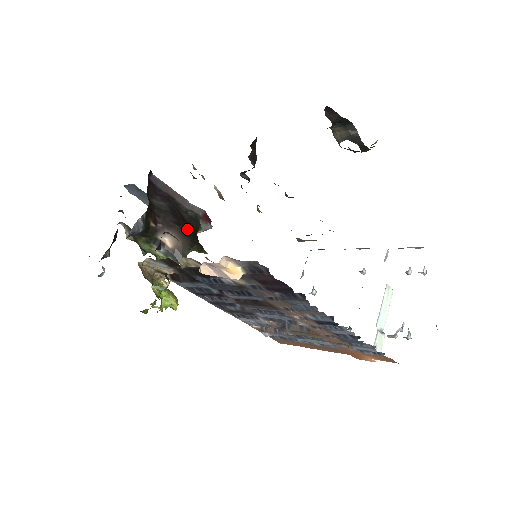
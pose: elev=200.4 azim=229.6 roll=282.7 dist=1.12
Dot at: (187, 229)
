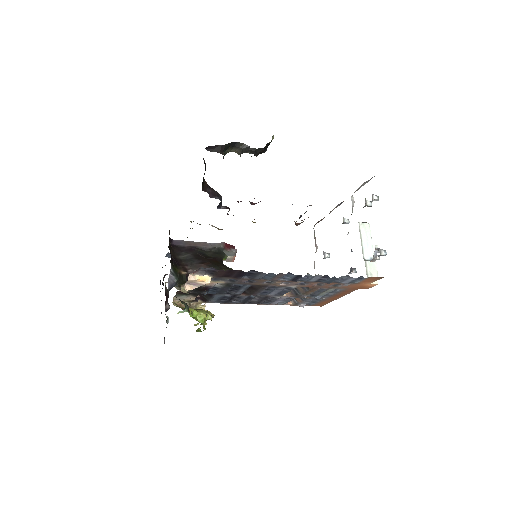
Dot at: (211, 263)
